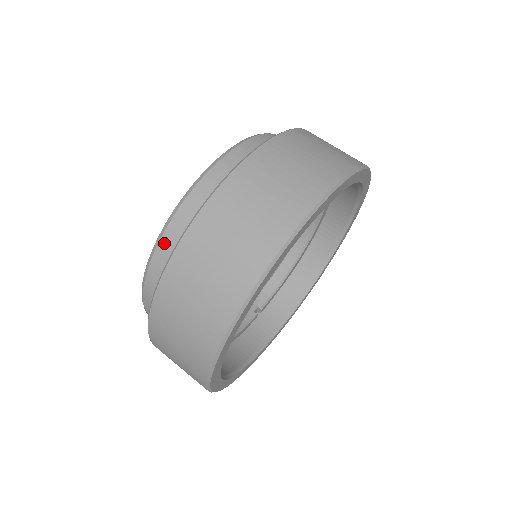
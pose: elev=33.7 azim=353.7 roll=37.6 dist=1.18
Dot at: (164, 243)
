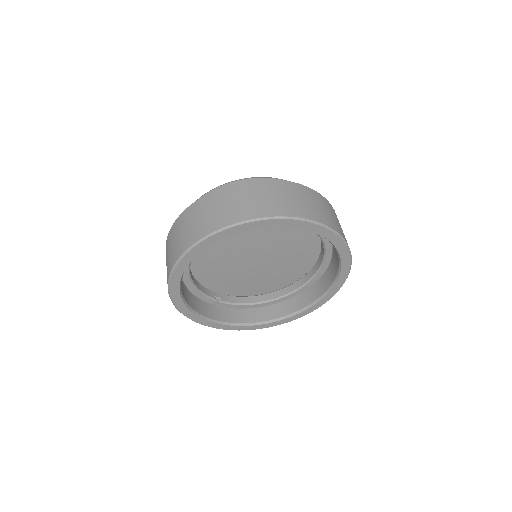
Dot at: occluded
